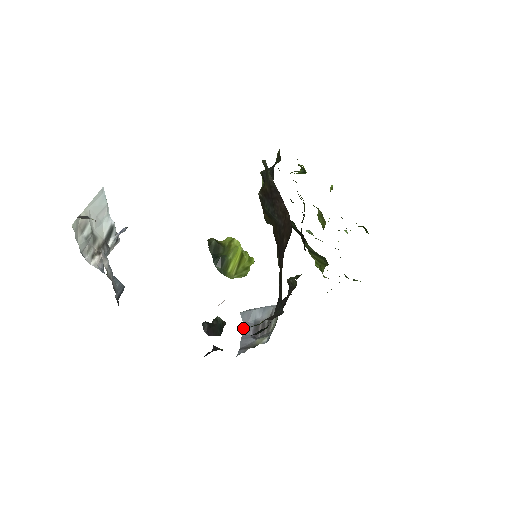
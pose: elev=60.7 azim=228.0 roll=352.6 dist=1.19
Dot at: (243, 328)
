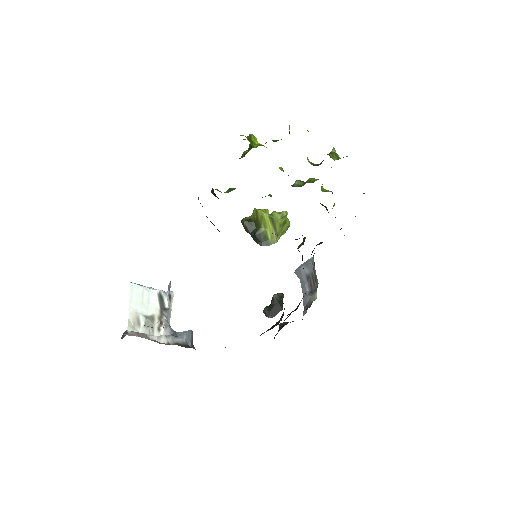
Dot at: (301, 286)
